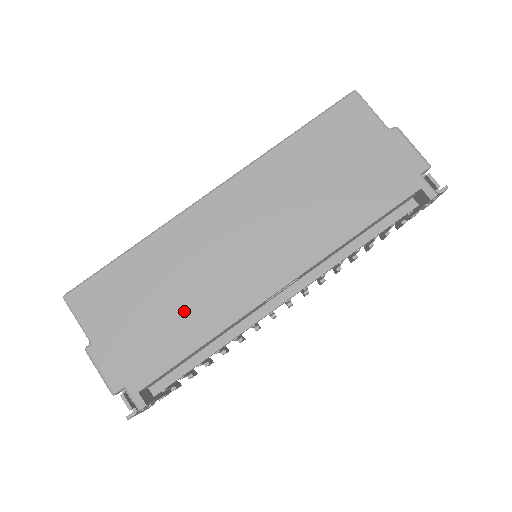
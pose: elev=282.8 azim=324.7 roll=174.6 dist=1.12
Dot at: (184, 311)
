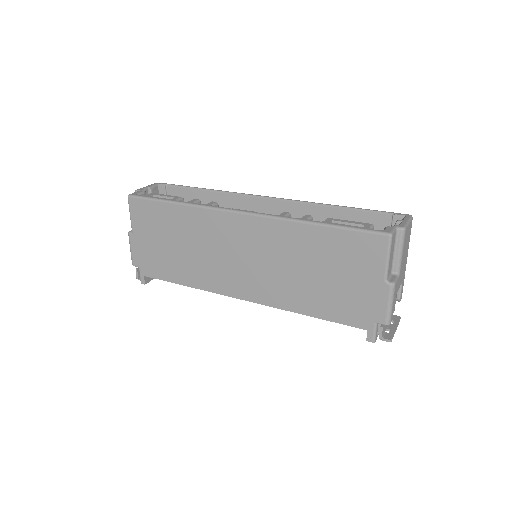
Dot at: (185, 262)
